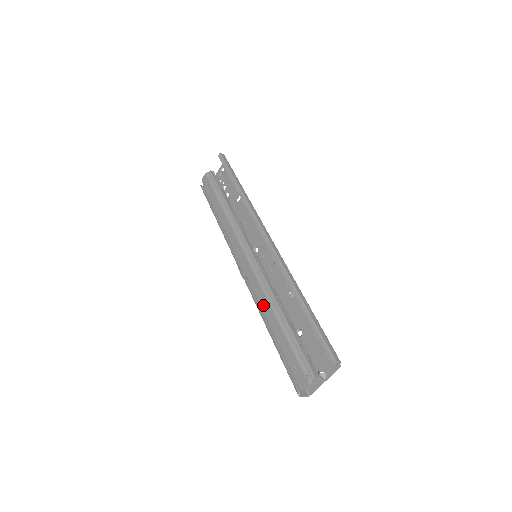
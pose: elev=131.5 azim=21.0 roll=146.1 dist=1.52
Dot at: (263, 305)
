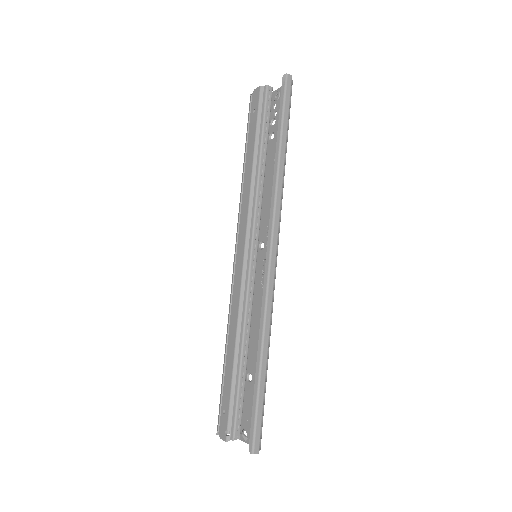
Dot at: (232, 323)
